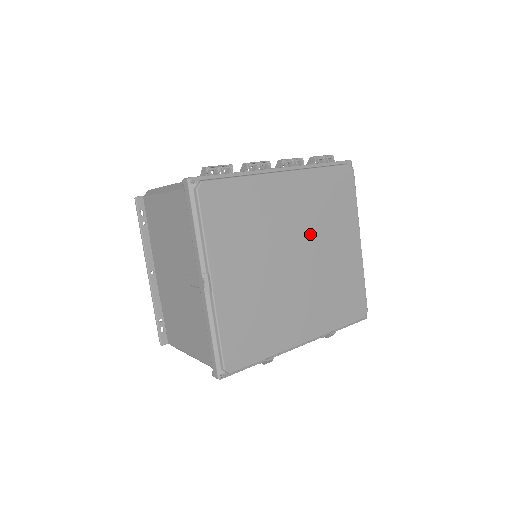
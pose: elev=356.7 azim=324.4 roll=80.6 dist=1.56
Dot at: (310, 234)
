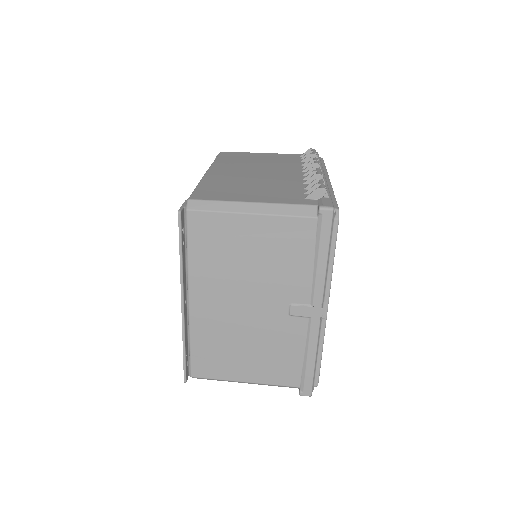
Dot at: occluded
